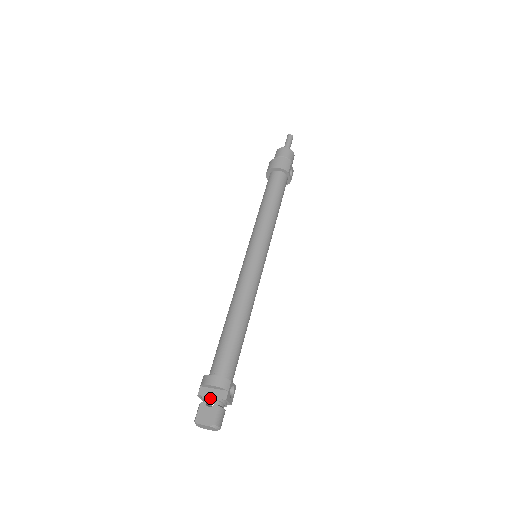
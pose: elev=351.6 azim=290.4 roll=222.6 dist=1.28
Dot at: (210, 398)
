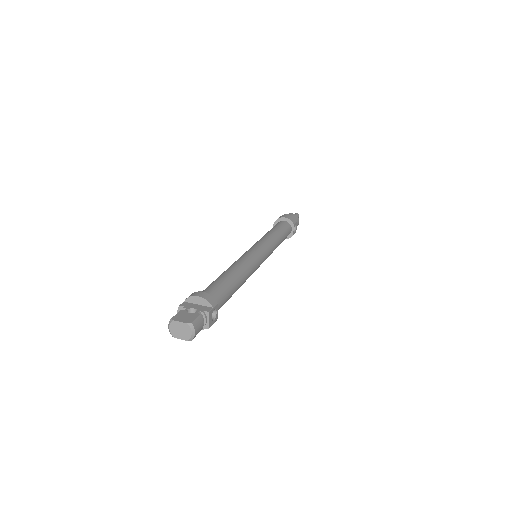
Dot at: (191, 311)
